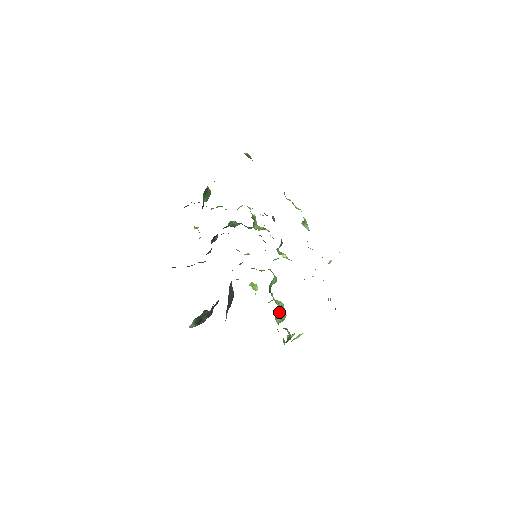
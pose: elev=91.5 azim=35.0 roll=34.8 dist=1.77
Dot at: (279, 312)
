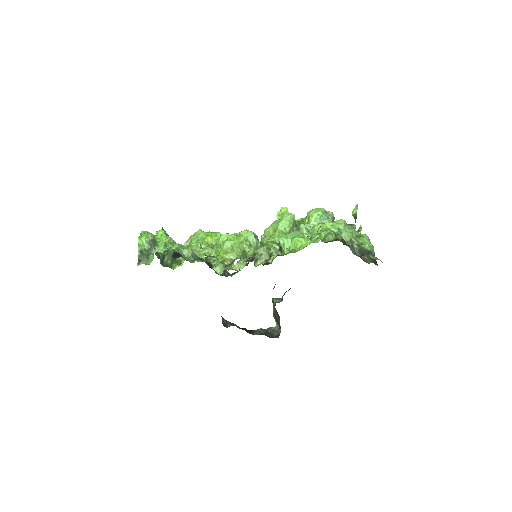
Dot at: occluded
